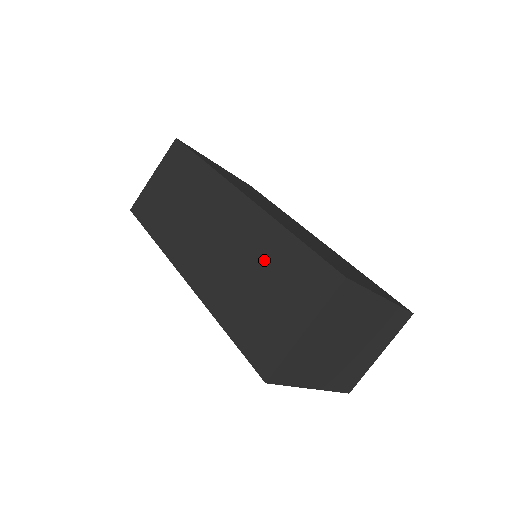
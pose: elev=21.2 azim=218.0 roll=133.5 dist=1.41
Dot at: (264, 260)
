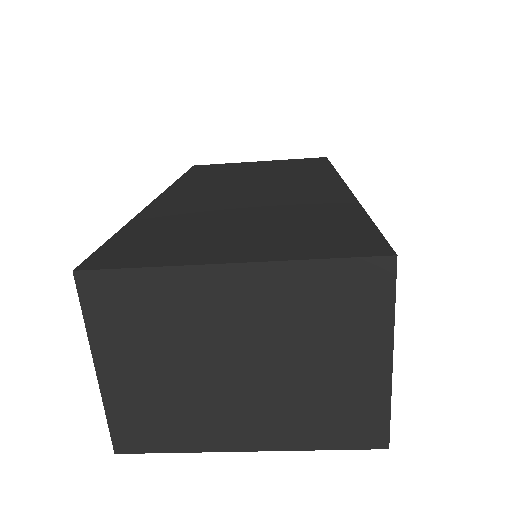
Dot at: occluded
